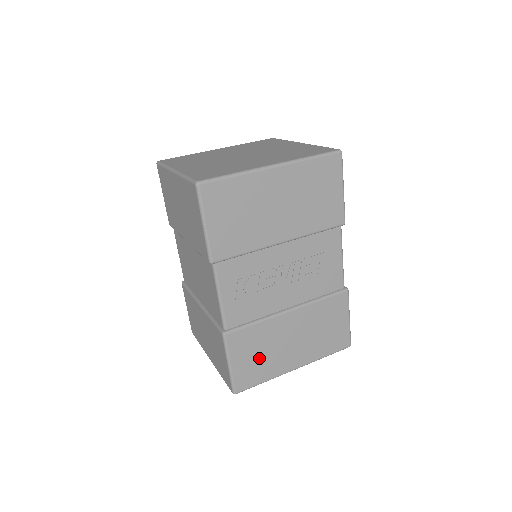
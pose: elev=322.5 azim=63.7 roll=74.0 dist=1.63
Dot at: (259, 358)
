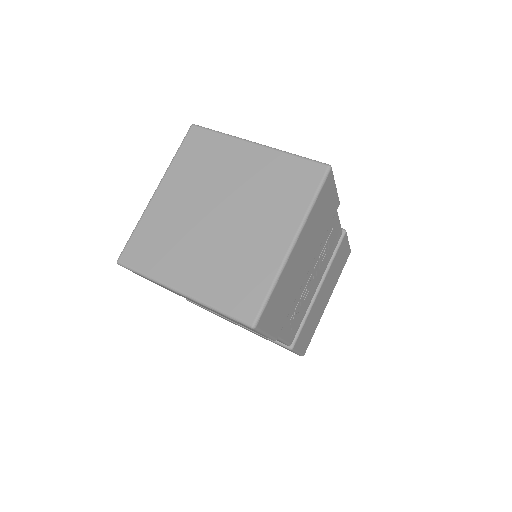
Dot at: (311, 328)
